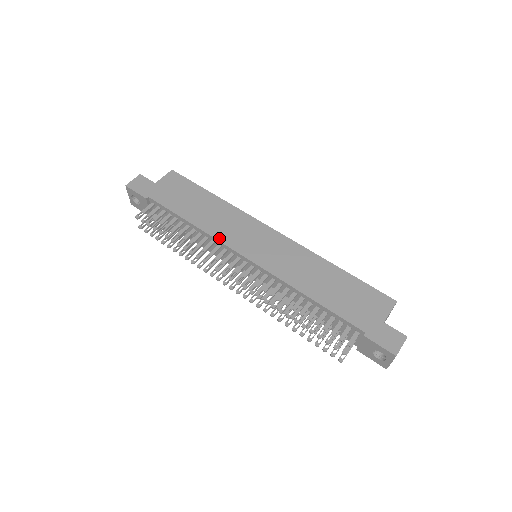
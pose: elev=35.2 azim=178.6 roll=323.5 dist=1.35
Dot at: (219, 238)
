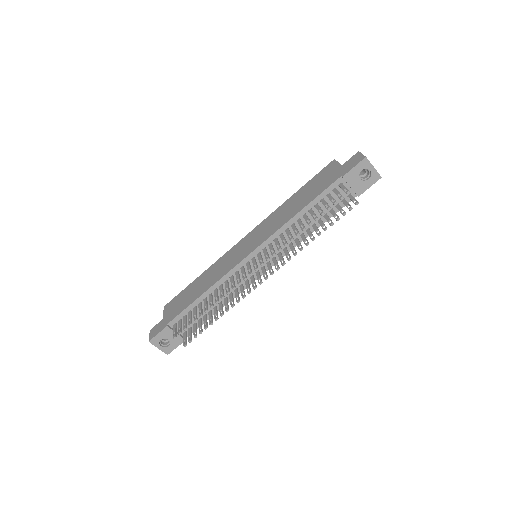
Dot at: (225, 273)
